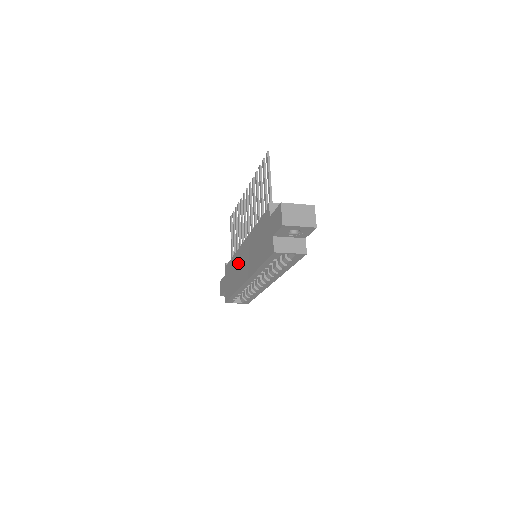
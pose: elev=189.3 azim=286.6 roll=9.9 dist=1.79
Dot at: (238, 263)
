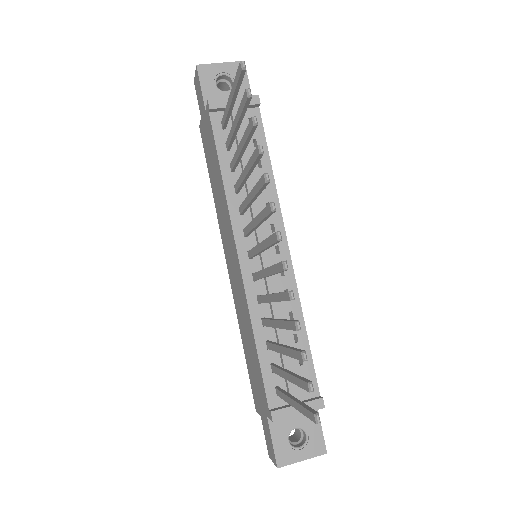
Dot at: (225, 223)
